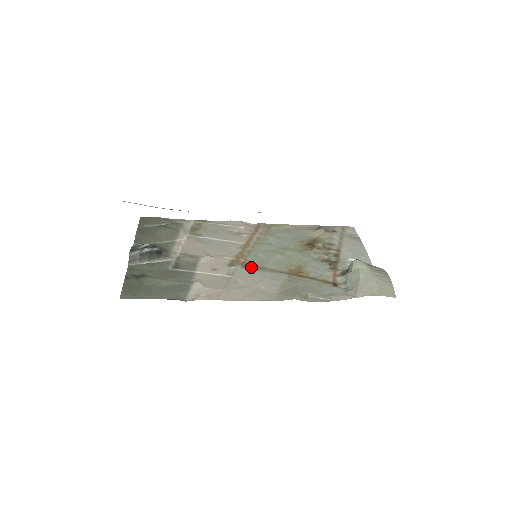
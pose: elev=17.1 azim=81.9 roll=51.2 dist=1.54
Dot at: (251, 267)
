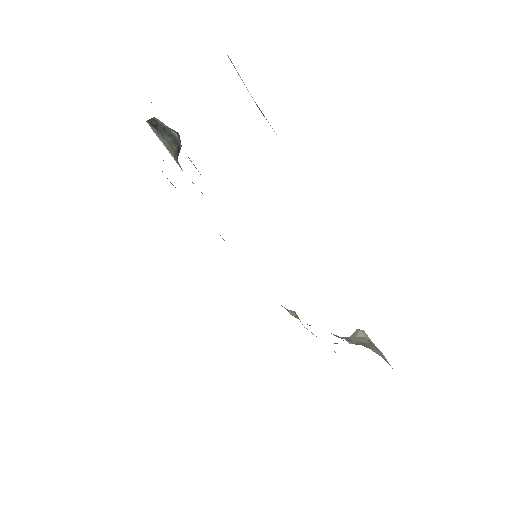
Dot at: occluded
